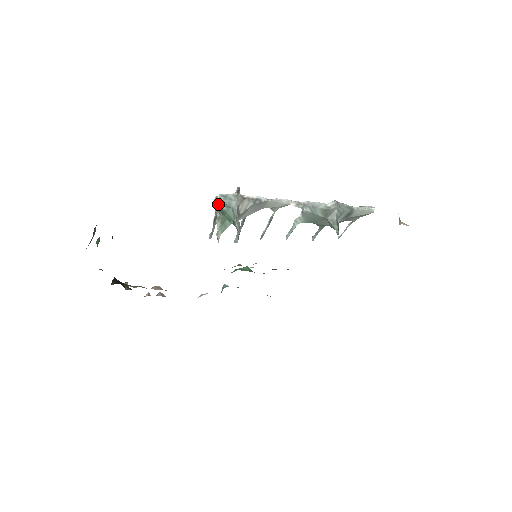
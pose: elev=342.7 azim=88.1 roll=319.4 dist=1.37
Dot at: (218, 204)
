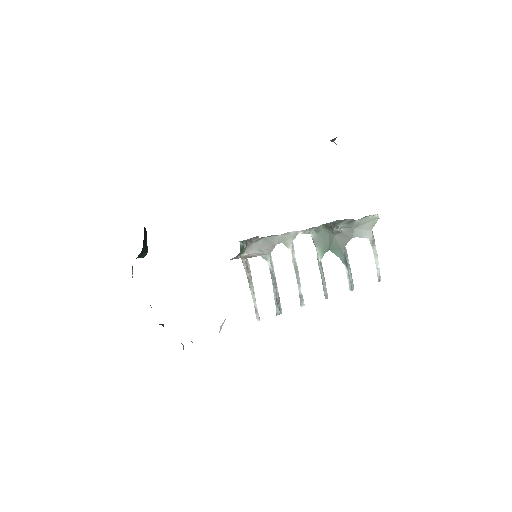
Dot at: (240, 248)
